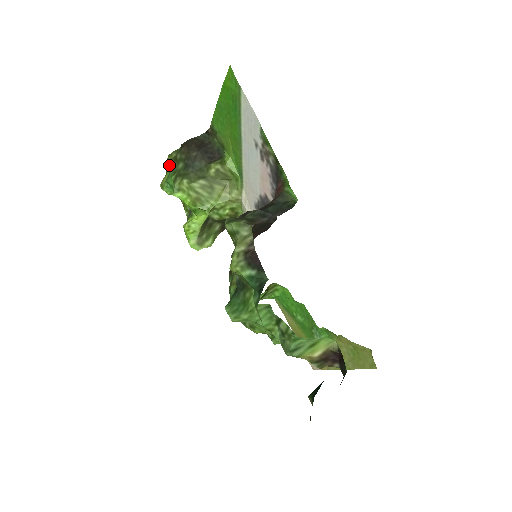
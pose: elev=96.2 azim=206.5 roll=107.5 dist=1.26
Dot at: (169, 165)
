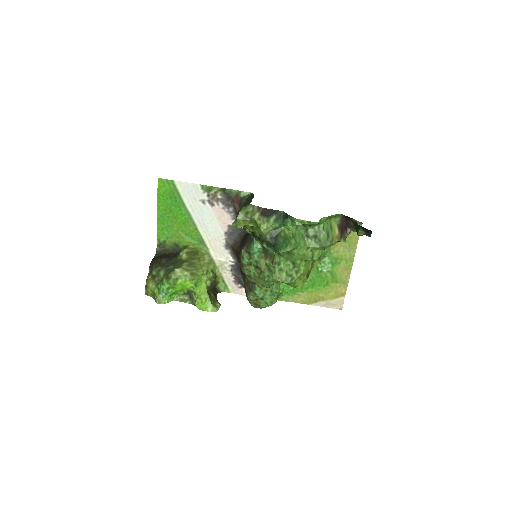
Dot at: (152, 284)
